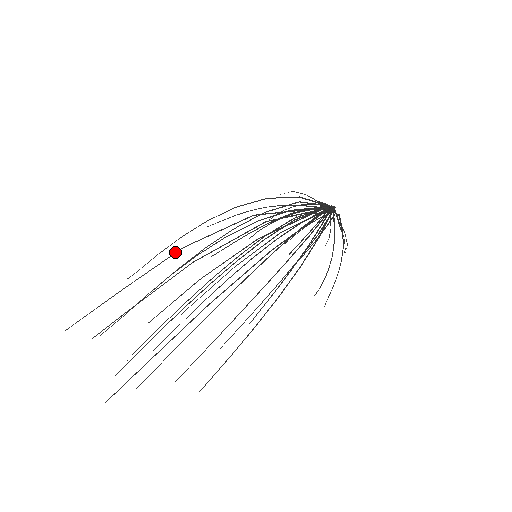
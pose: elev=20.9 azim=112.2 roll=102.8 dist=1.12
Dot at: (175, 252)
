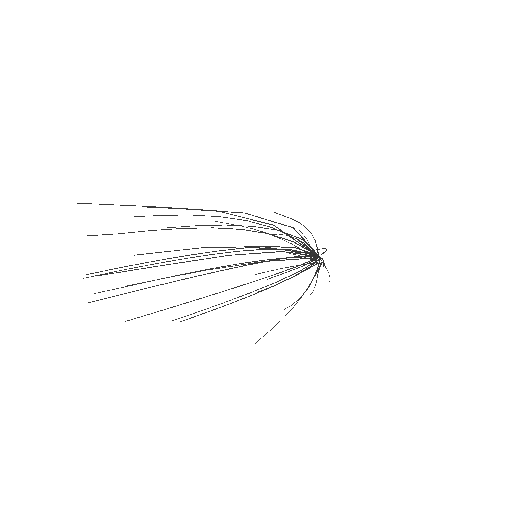
Dot at: occluded
